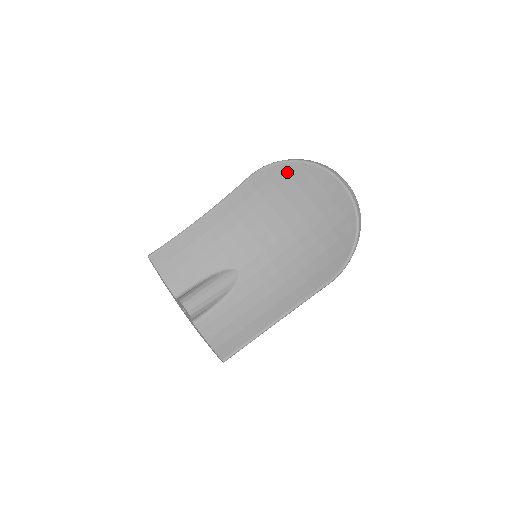
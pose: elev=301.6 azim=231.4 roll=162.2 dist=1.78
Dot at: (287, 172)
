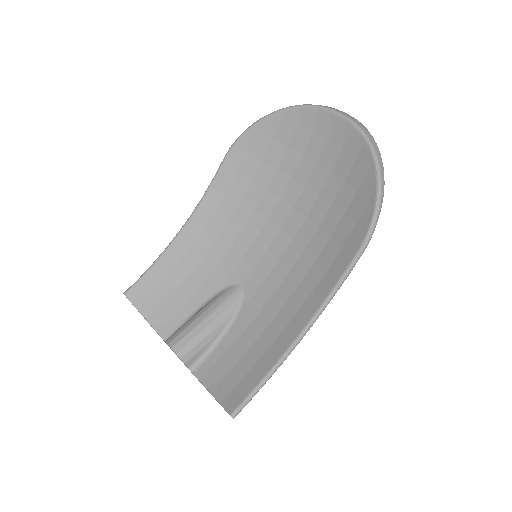
Dot at: (267, 133)
